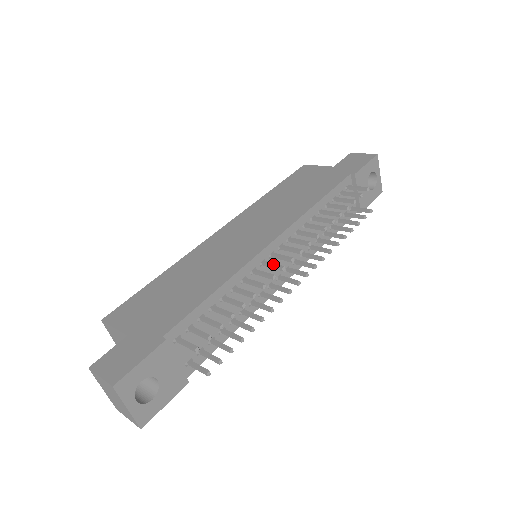
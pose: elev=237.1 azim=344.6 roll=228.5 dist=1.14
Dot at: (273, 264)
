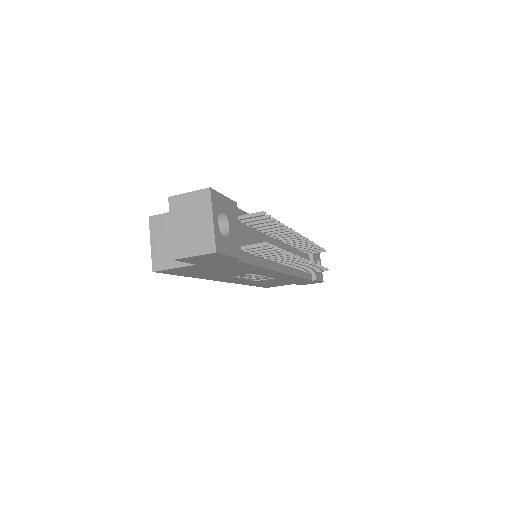
Dot at: occluded
